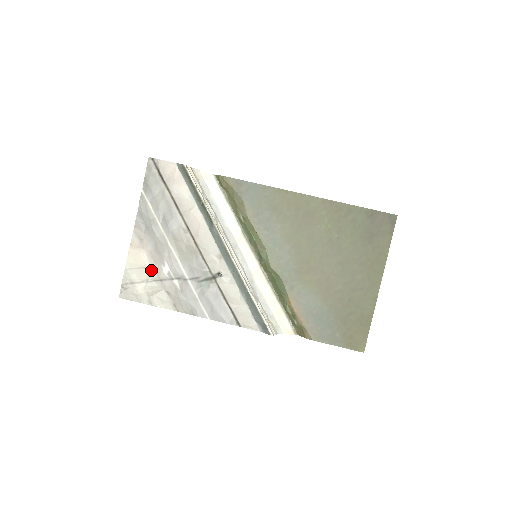
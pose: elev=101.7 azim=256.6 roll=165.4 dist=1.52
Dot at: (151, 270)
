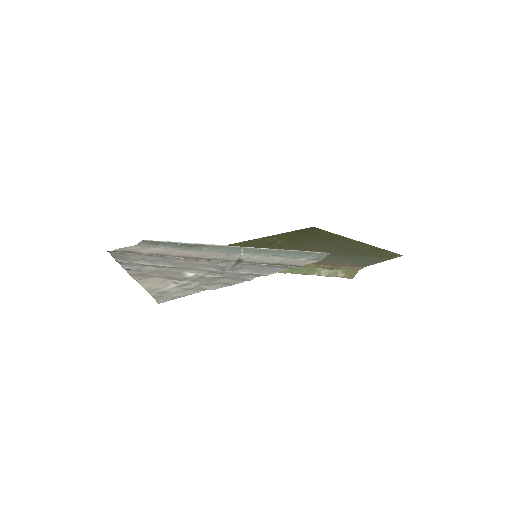
Dot at: (175, 280)
